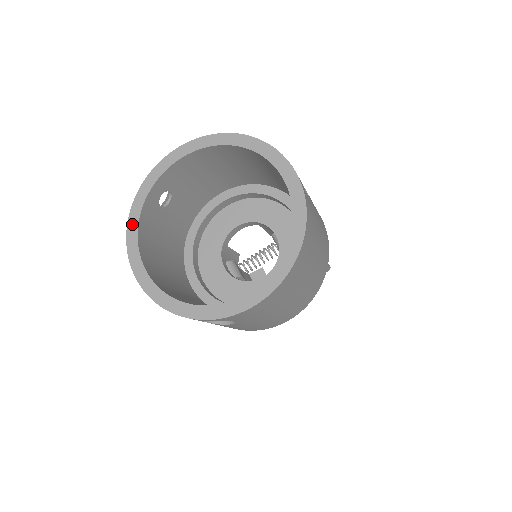
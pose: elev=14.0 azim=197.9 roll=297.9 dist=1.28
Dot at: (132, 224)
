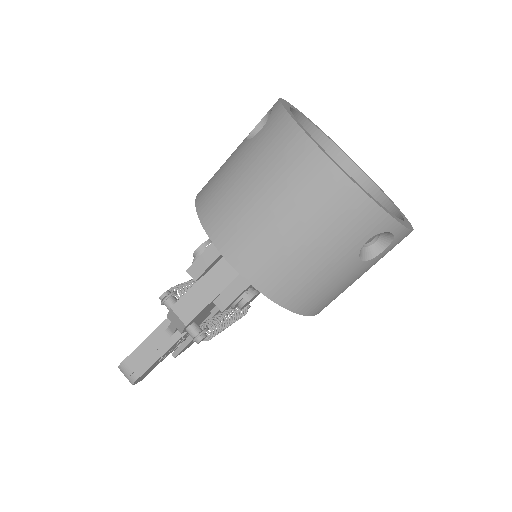
Dot at: (297, 121)
